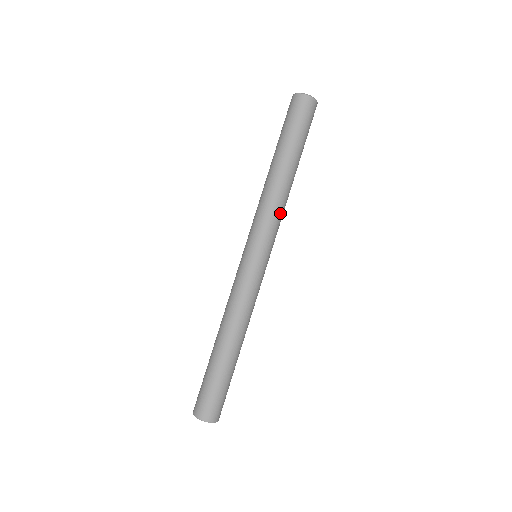
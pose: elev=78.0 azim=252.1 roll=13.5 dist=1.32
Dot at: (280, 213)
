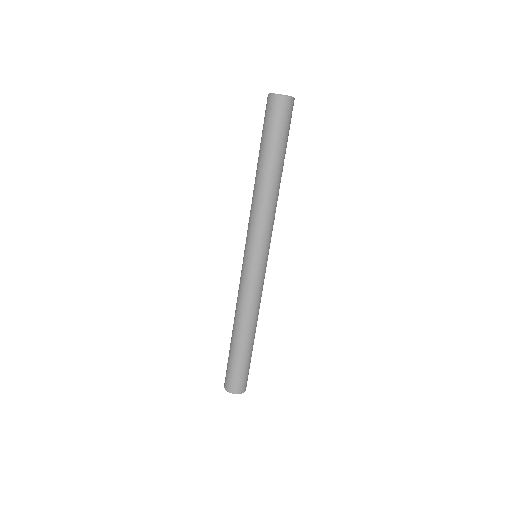
Dot at: (271, 217)
